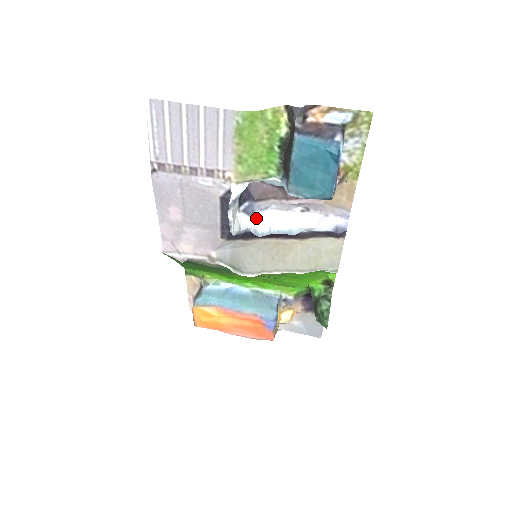
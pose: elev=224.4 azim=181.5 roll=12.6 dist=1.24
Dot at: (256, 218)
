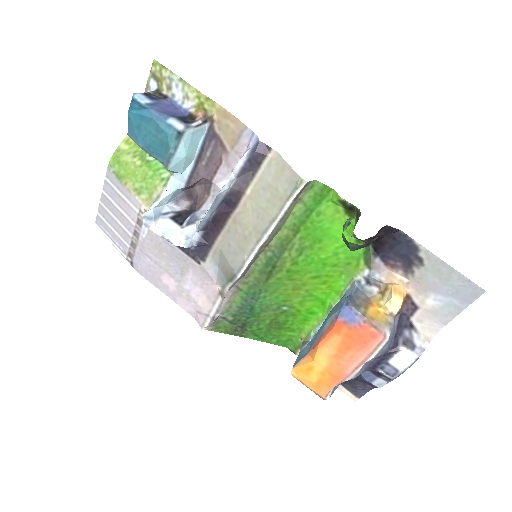
Dot at: (200, 220)
